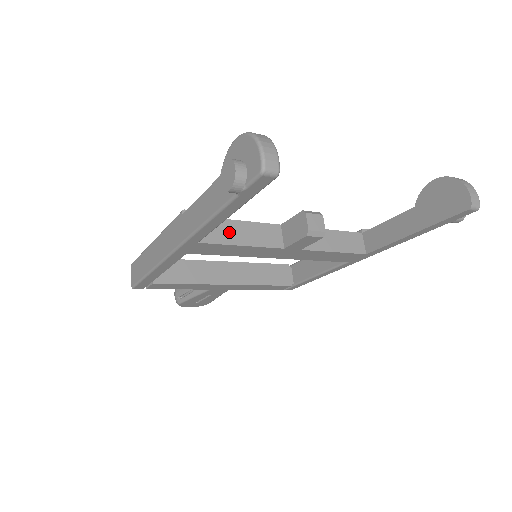
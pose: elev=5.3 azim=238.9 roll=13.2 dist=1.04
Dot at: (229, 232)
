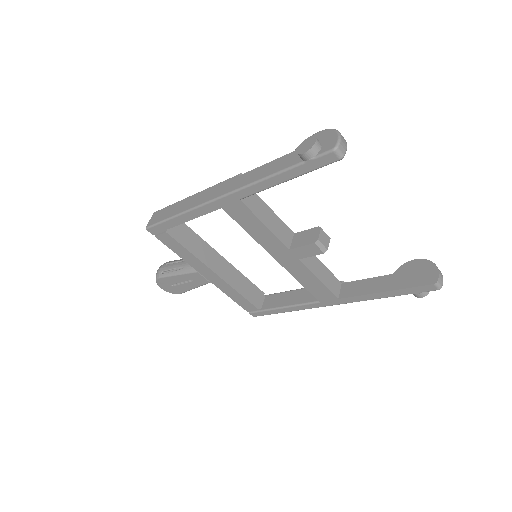
Dot at: (261, 210)
